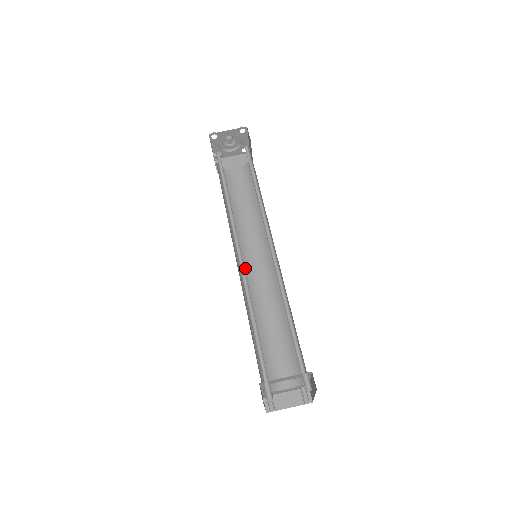
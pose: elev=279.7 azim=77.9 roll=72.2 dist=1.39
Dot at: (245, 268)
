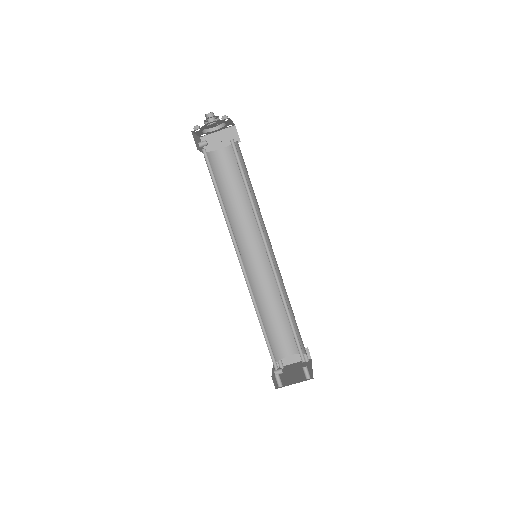
Dot at: (247, 260)
